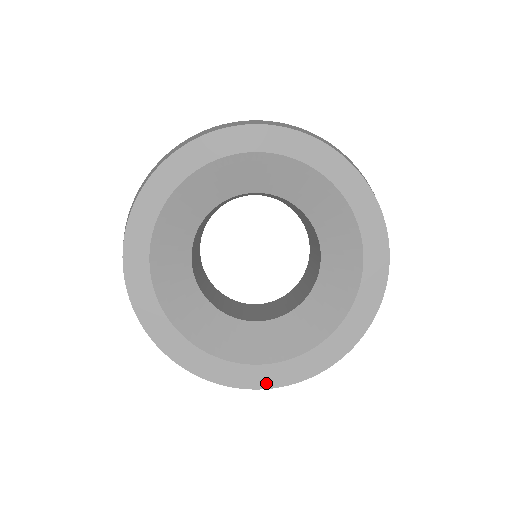
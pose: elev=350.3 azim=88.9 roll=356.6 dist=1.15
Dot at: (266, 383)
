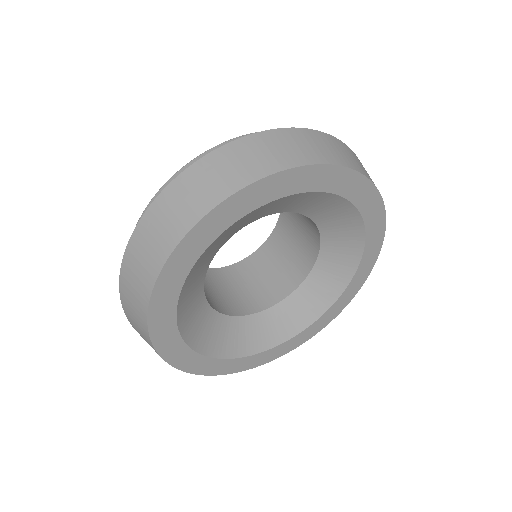
Dot at: (253, 365)
